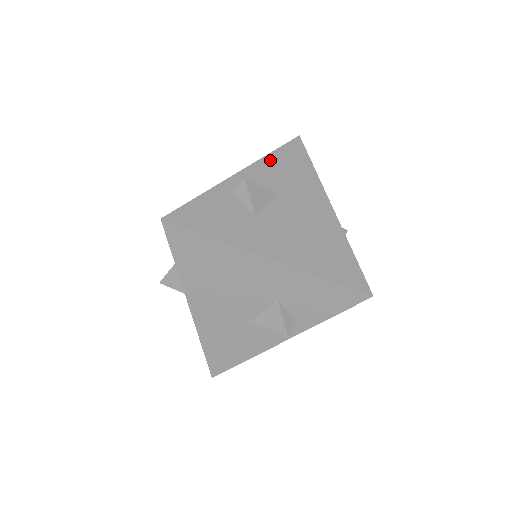
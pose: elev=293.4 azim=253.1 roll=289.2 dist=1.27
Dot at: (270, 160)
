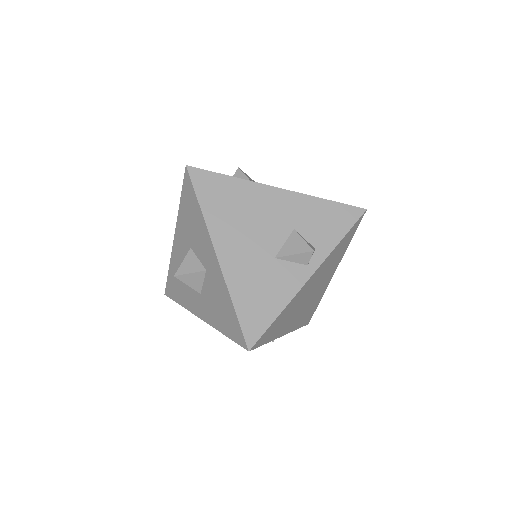
Dot at: occluded
